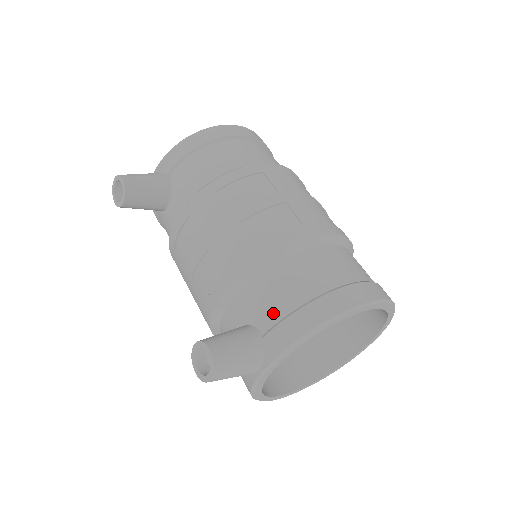
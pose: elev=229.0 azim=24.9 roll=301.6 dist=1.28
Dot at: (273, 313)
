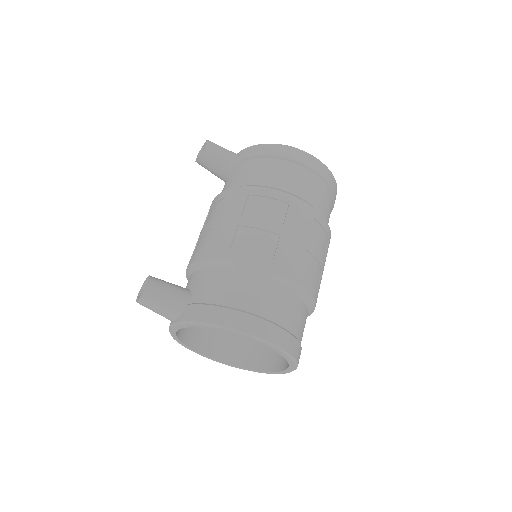
Dot at: (204, 296)
